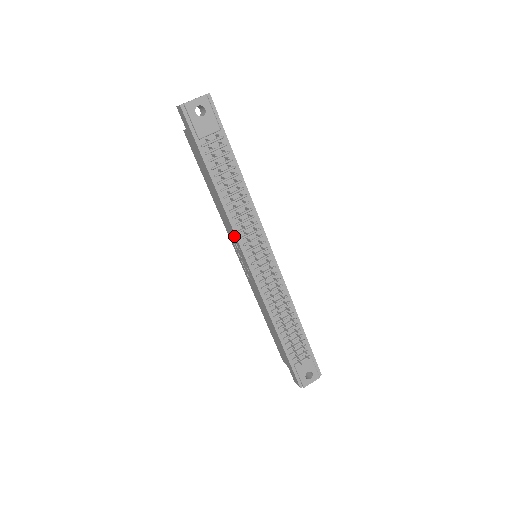
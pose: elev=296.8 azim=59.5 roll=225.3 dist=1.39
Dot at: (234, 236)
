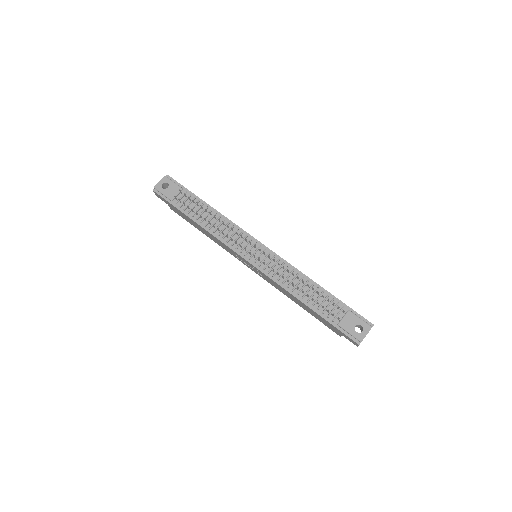
Dot at: (228, 248)
